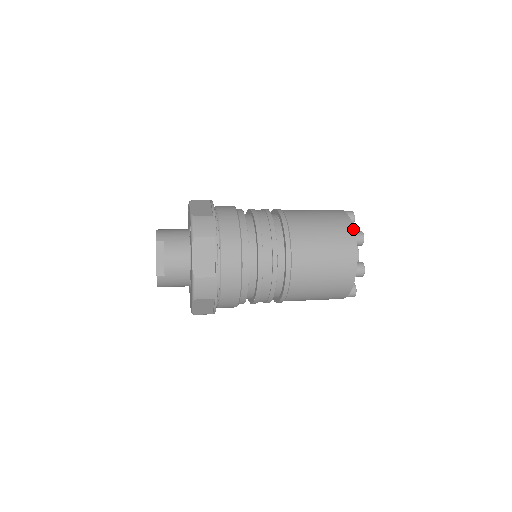
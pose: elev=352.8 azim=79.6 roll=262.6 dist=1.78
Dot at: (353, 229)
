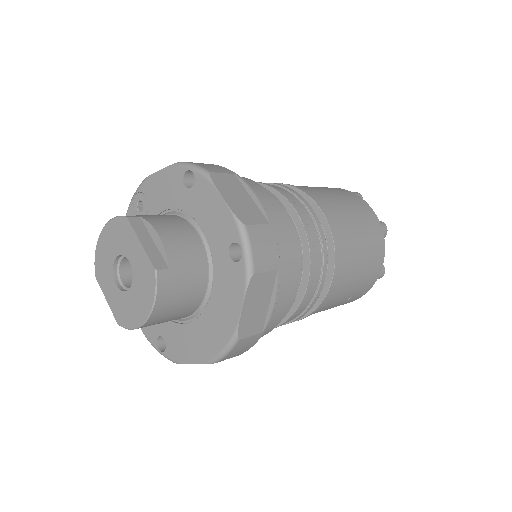
Dot at: (345, 190)
